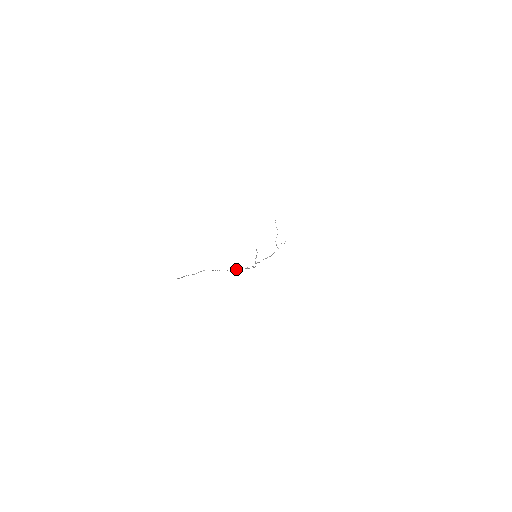
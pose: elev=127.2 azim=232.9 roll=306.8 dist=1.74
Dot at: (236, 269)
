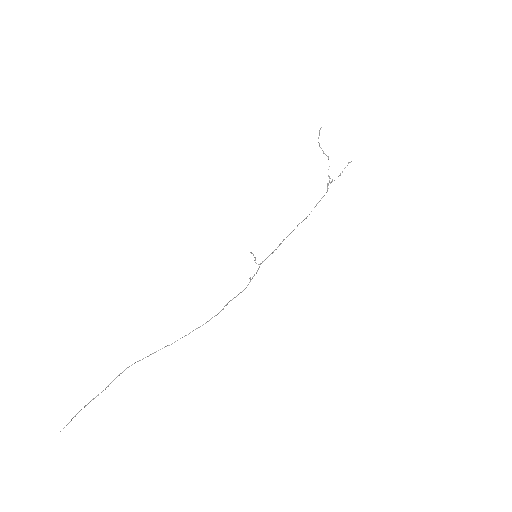
Dot at: (188, 334)
